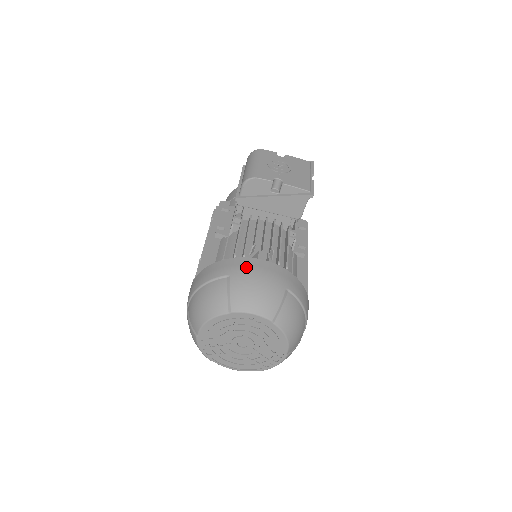
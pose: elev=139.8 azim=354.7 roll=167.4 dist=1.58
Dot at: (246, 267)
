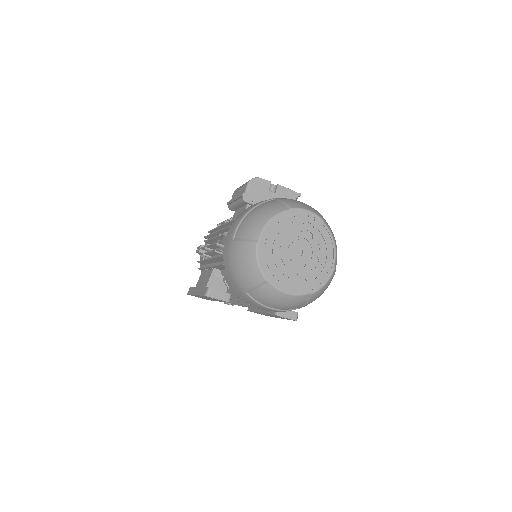
Dot at: occluded
